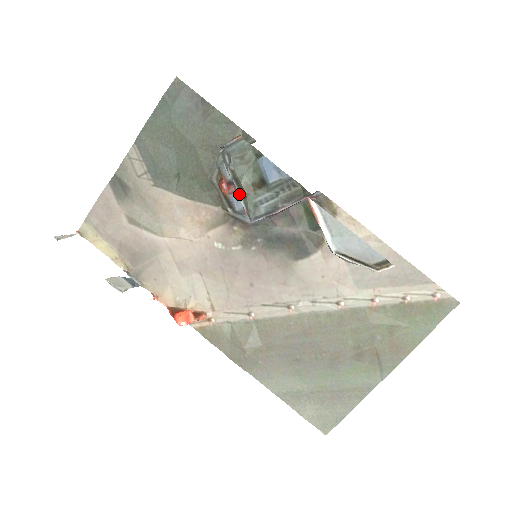
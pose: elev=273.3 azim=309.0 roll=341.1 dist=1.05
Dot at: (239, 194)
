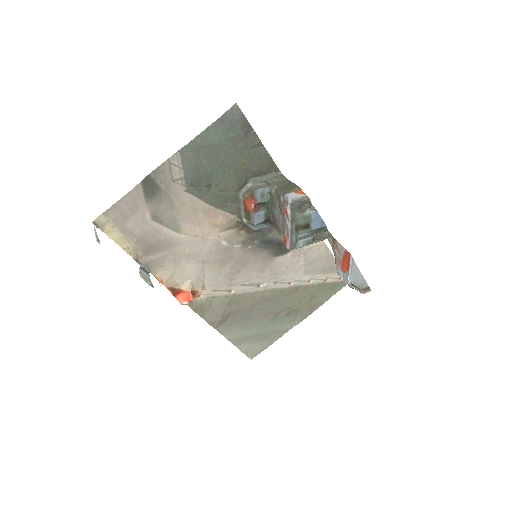
Dot at: occluded
